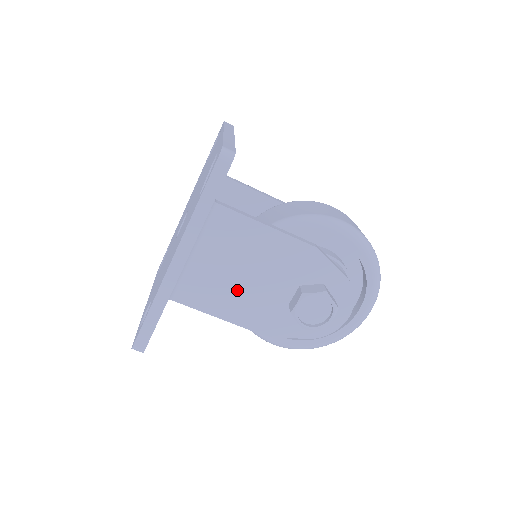
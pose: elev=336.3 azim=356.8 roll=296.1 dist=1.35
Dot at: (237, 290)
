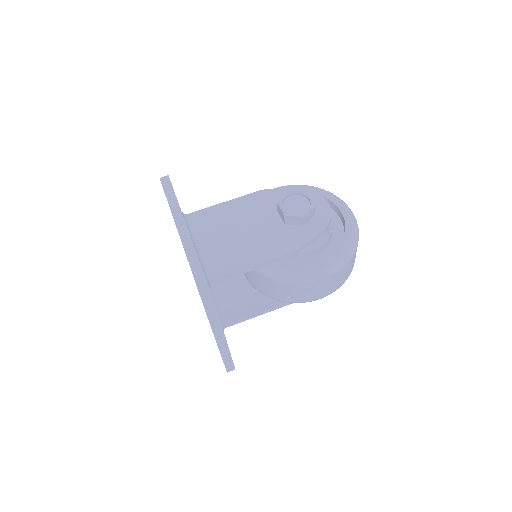
Dot at: (245, 242)
